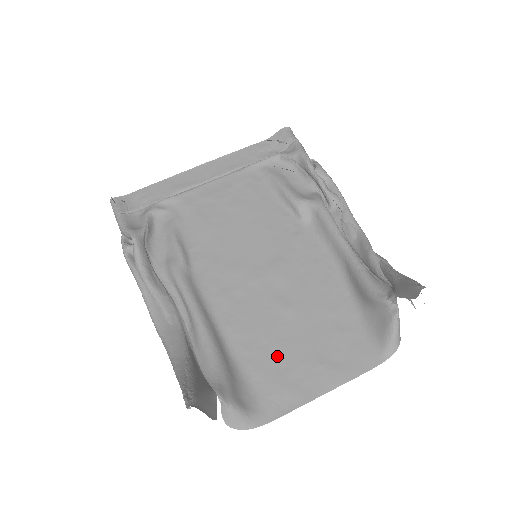
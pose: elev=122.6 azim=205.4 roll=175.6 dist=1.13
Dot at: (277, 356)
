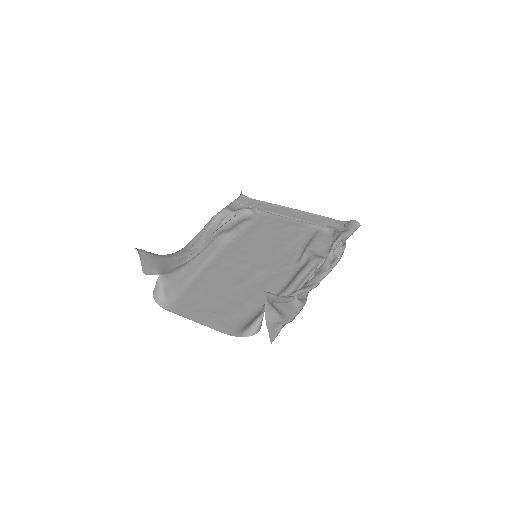
Dot at: (205, 295)
